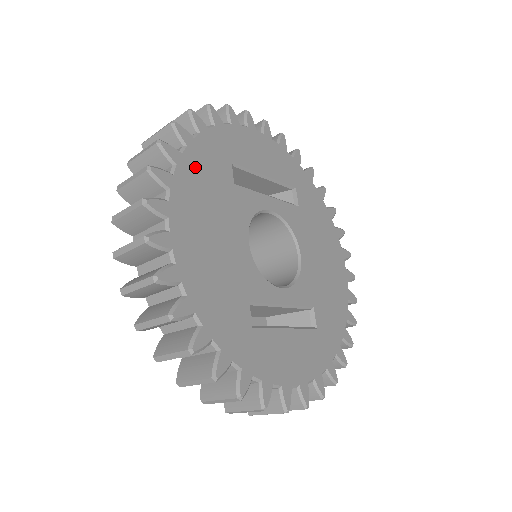
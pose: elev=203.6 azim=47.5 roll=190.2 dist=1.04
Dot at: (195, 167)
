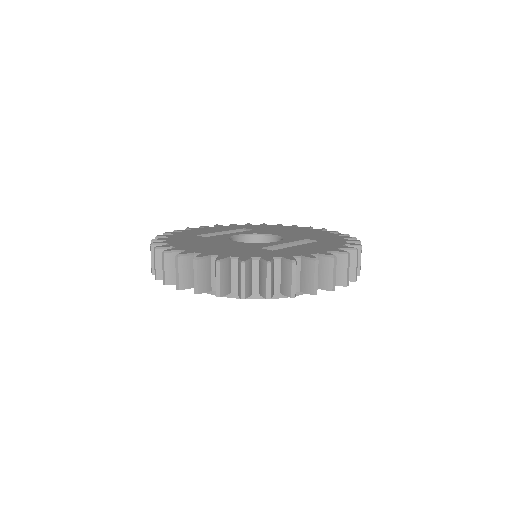
Dot at: (178, 241)
